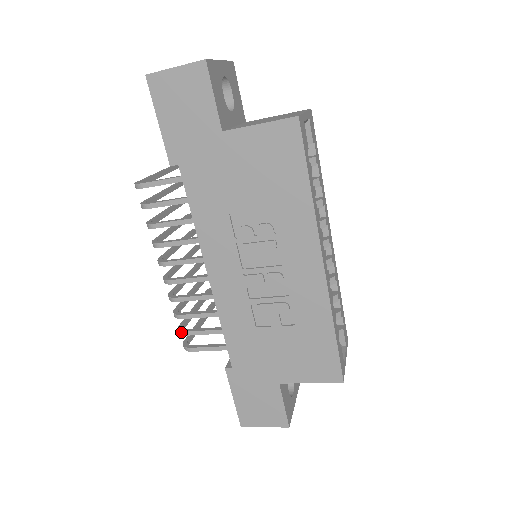
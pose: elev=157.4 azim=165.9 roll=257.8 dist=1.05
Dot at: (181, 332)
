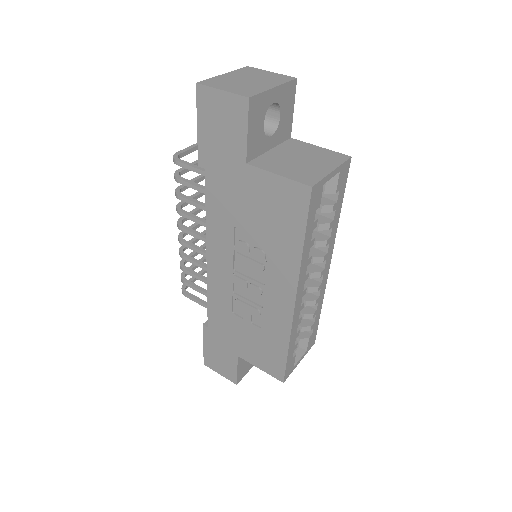
Dot at: (181, 279)
